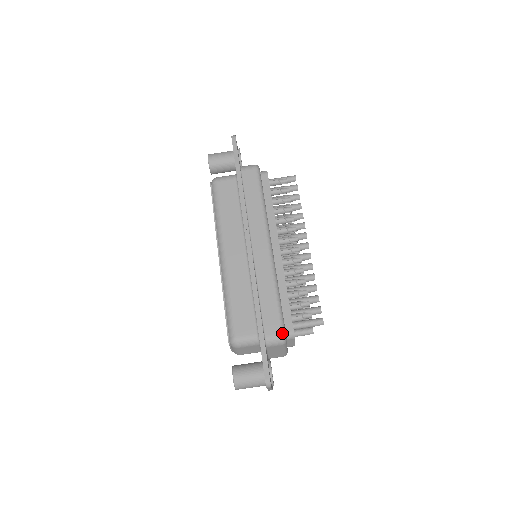
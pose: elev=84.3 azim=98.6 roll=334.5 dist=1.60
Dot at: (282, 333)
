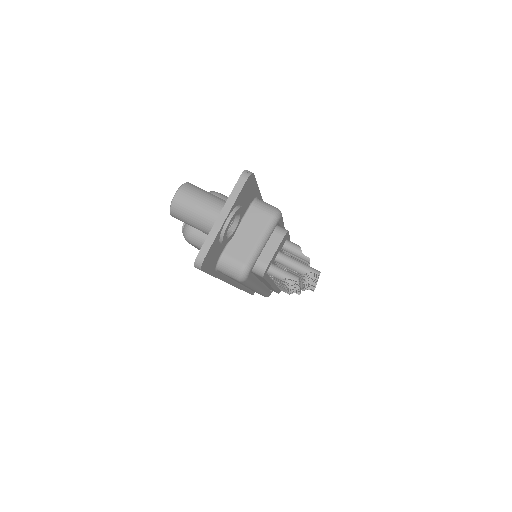
Dot at: occluded
